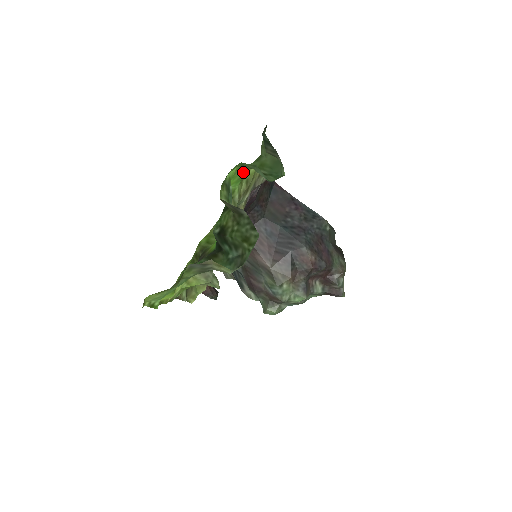
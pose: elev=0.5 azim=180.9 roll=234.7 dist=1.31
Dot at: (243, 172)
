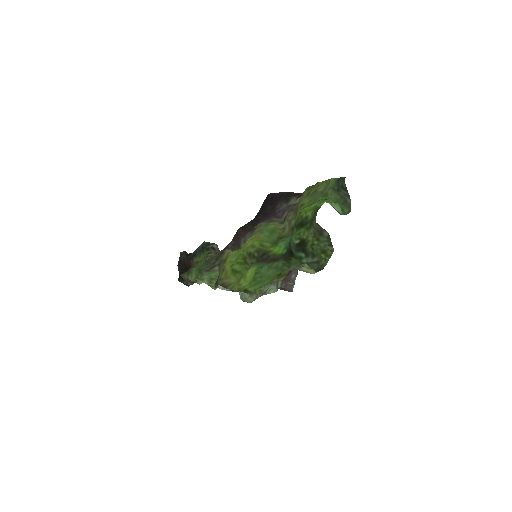
Dot at: (315, 202)
